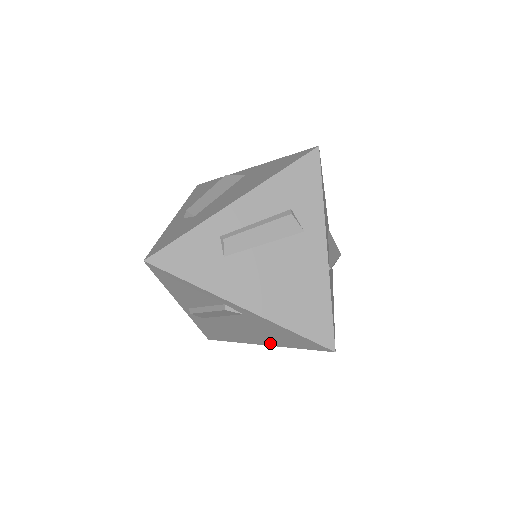
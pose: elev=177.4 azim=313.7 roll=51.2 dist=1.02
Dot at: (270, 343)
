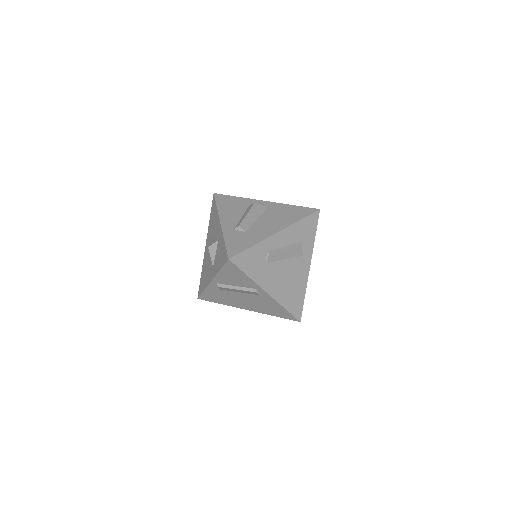
Dot at: (256, 310)
